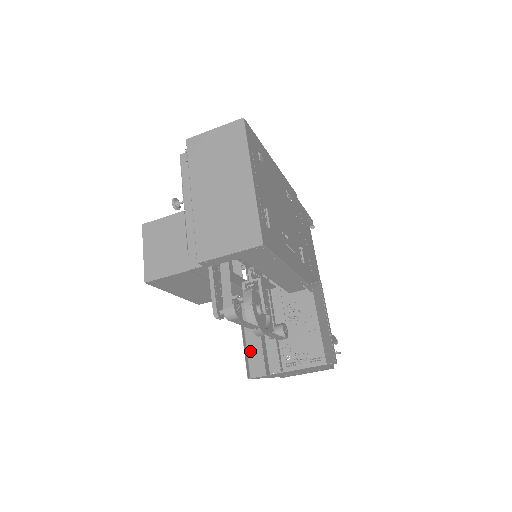
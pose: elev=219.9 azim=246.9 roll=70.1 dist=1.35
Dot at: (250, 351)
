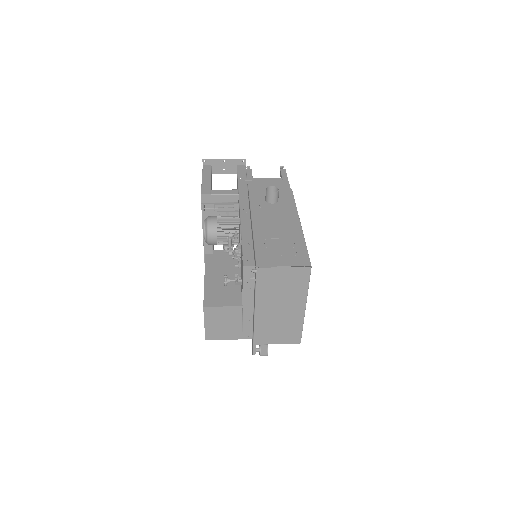
Dot at: occluded
